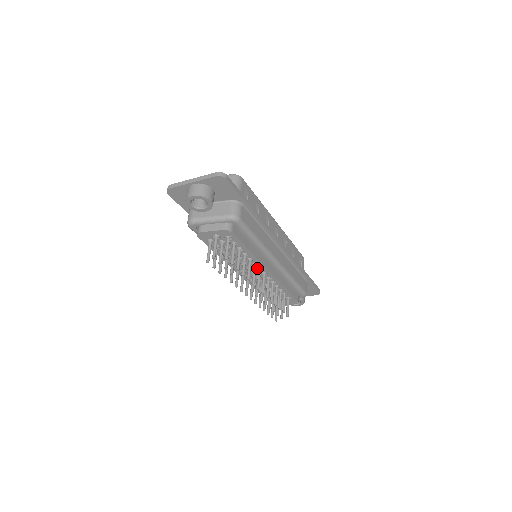
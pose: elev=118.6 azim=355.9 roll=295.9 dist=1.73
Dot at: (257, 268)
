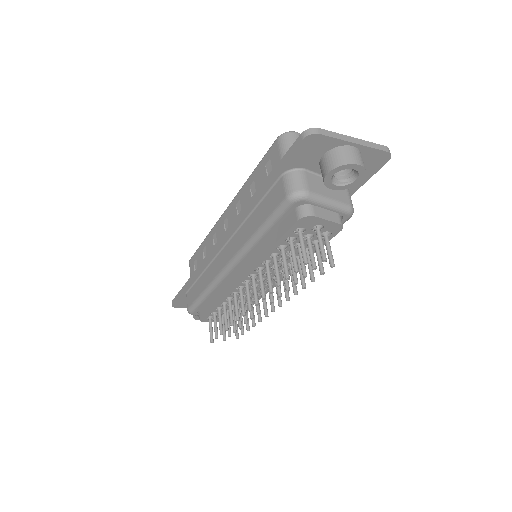
Dot at: occluded
